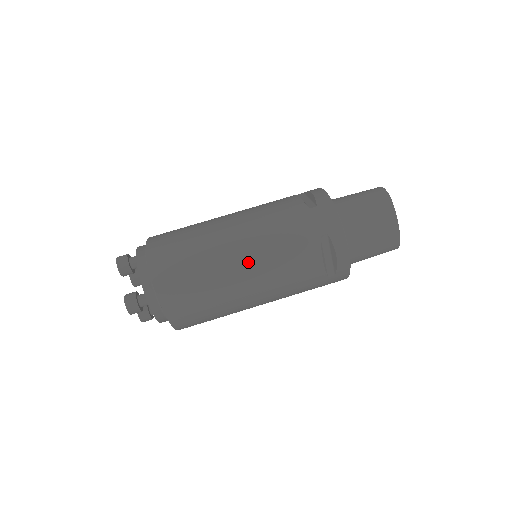
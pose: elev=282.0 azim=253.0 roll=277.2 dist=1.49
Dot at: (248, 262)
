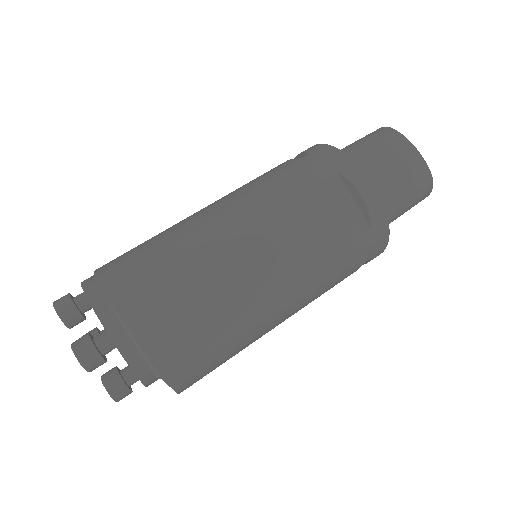
Dot at: (244, 233)
